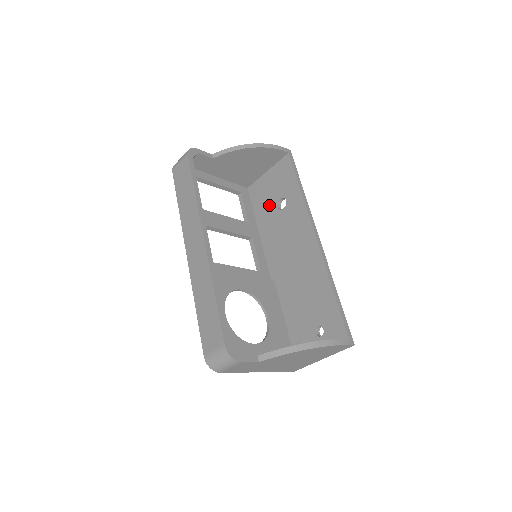
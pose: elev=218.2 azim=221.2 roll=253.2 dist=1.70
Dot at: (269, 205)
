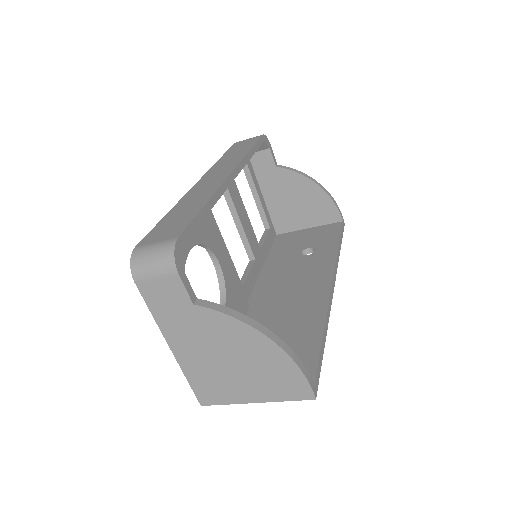
Dot at: (292, 250)
